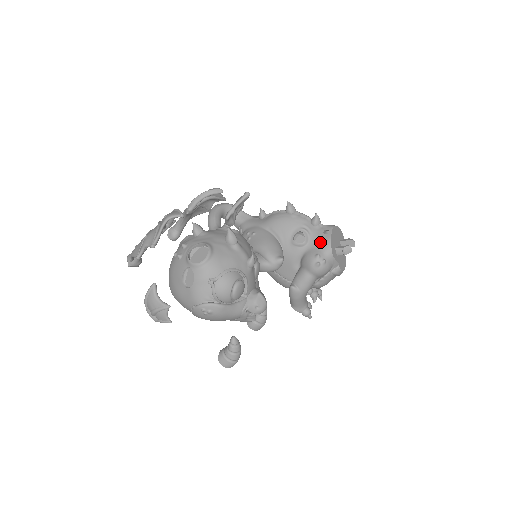
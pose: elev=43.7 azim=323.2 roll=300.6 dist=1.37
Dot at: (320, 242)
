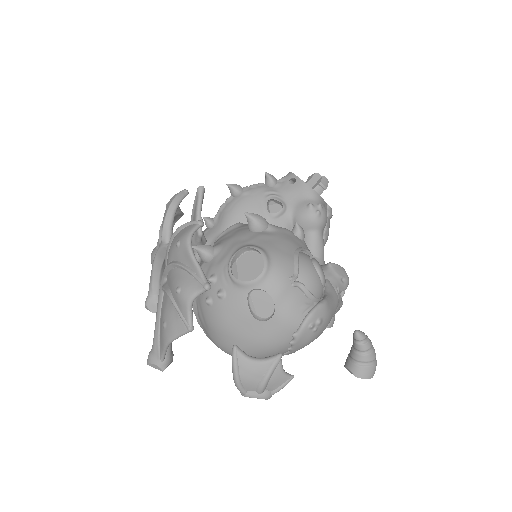
Dot at: (297, 194)
